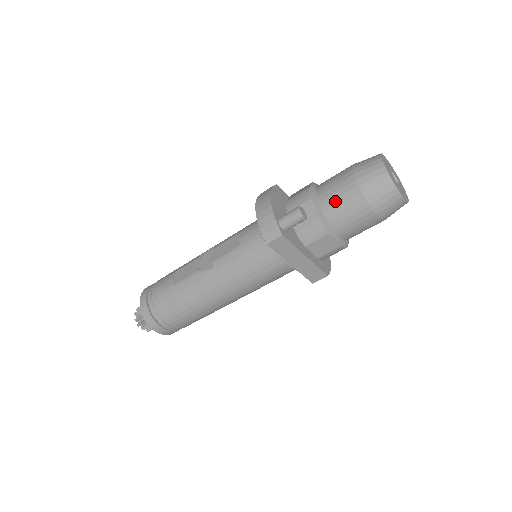
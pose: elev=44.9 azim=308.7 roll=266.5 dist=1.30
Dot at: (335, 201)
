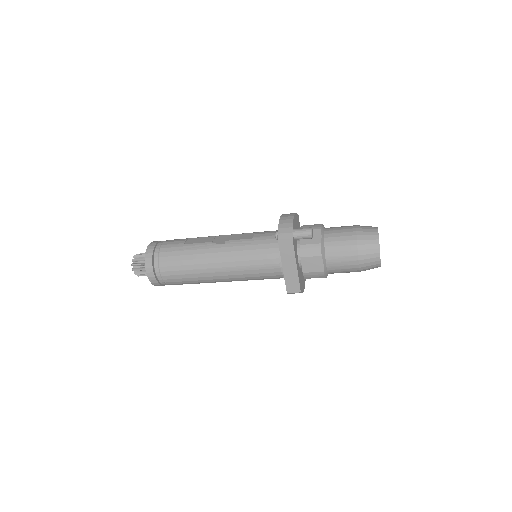
Dot at: (336, 238)
